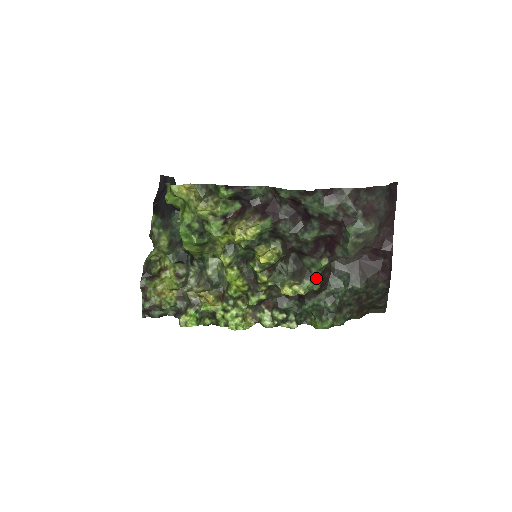
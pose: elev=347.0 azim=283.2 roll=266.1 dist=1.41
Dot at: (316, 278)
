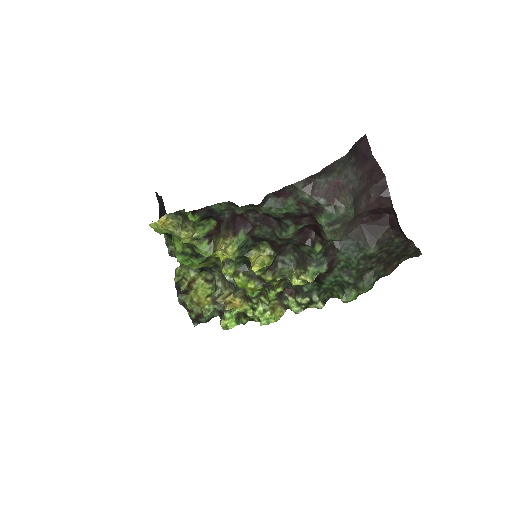
Dot at: (320, 261)
